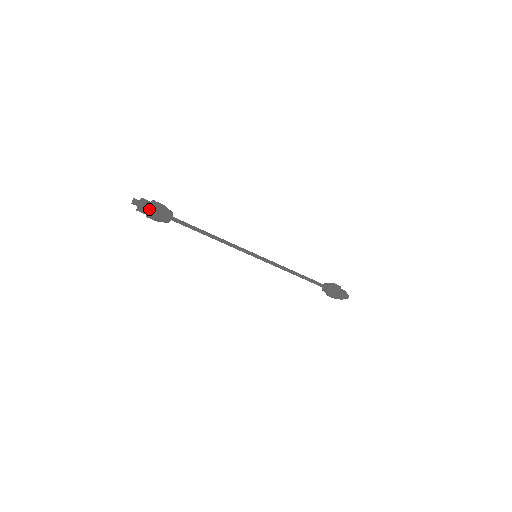
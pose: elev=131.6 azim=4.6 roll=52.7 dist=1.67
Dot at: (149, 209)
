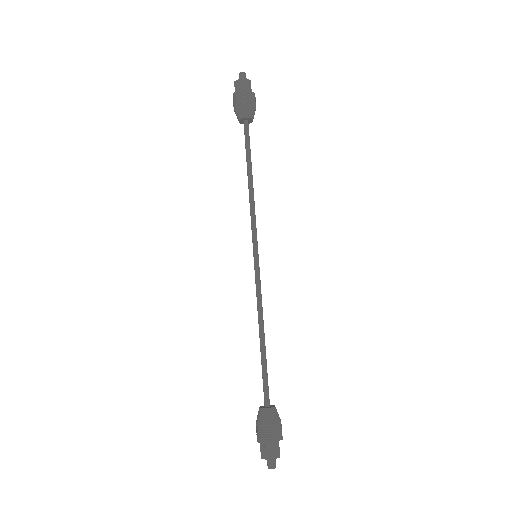
Dot at: (242, 89)
